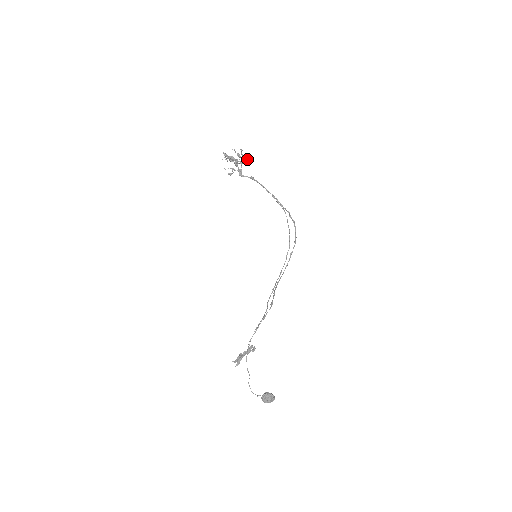
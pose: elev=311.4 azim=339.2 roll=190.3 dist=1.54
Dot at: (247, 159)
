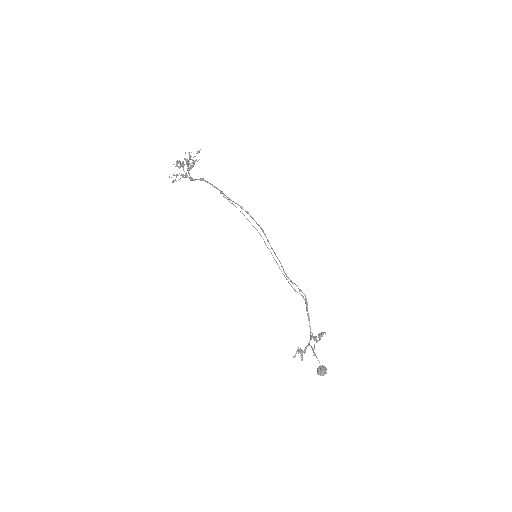
Dot at: (195, 160)
